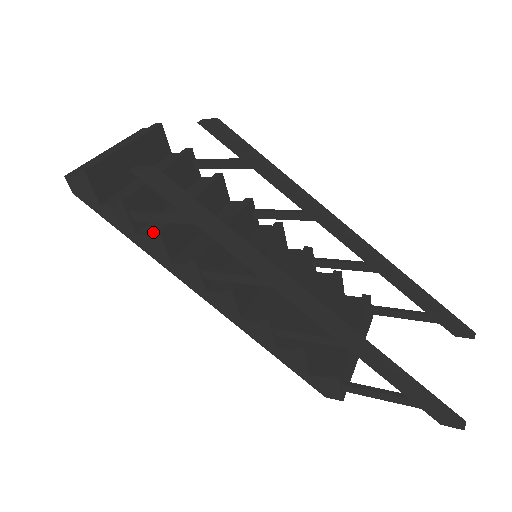
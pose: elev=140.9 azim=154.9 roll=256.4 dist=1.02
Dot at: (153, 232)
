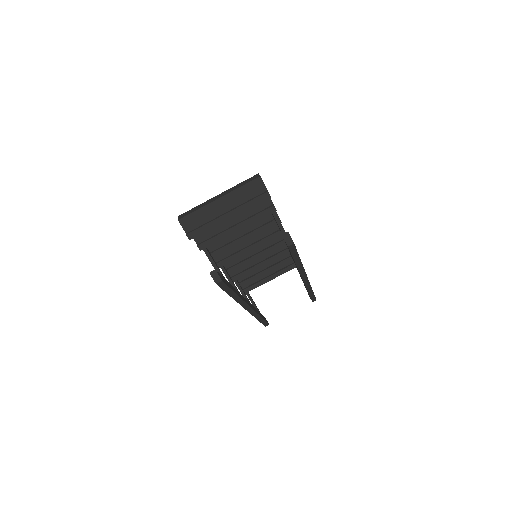
Dot at: occluded
